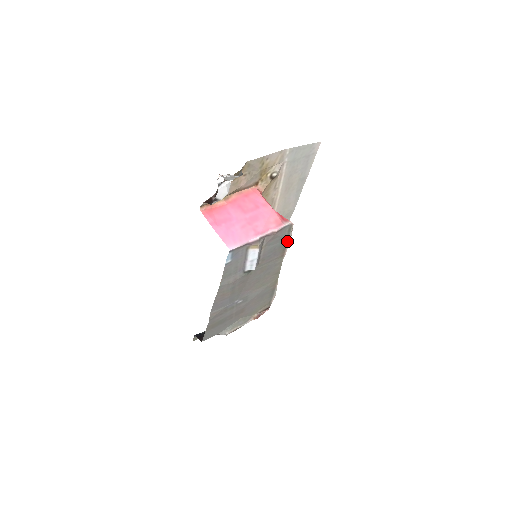
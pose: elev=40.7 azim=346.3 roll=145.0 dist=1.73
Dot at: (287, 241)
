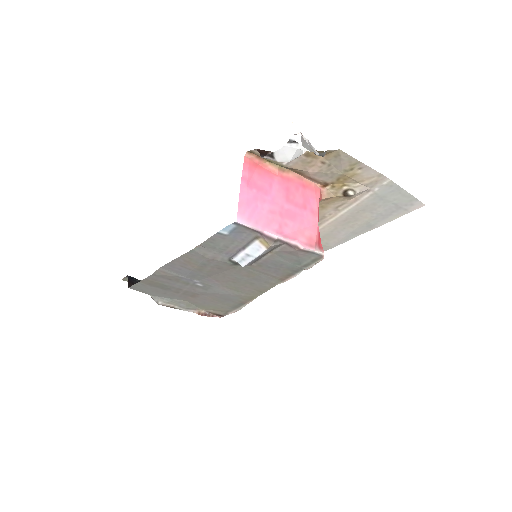
Dot at: (301, 269)
